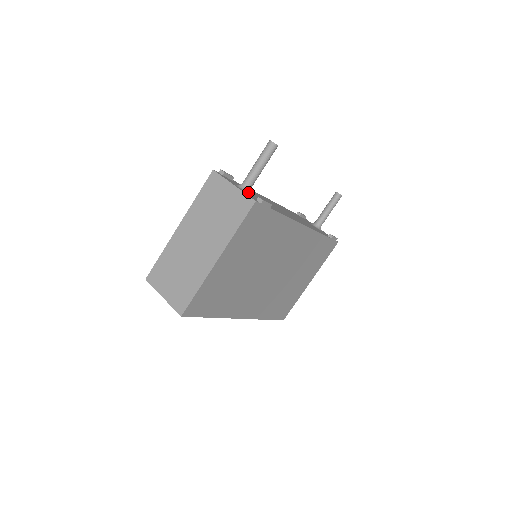
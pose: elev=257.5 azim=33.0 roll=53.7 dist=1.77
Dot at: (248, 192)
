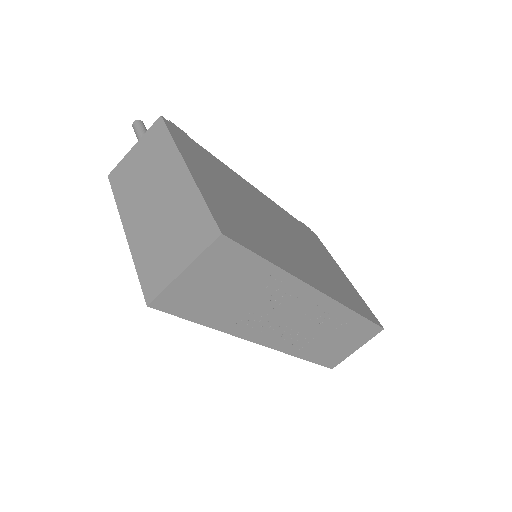
Dot at: occluded
